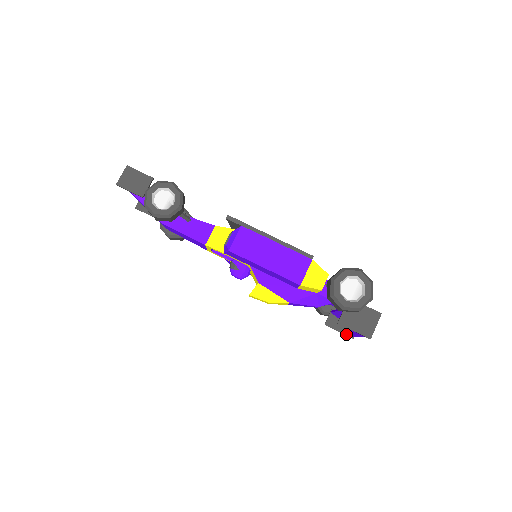
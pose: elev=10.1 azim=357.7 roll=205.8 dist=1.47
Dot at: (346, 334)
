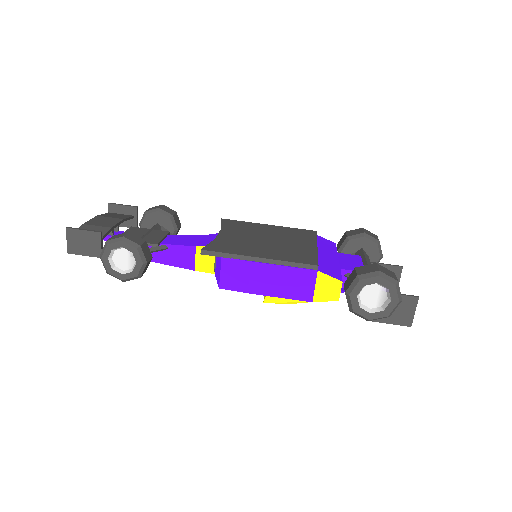
Dot at: occluded
